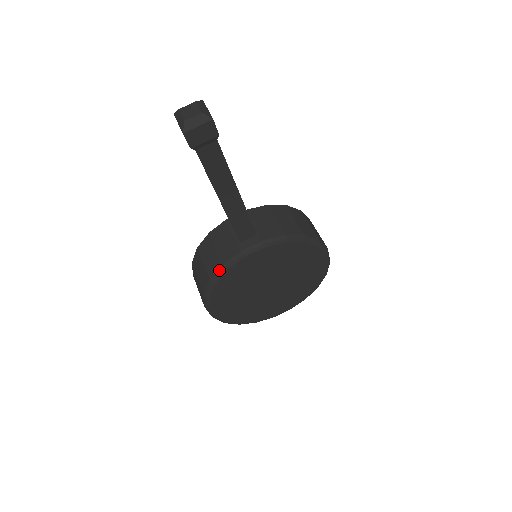
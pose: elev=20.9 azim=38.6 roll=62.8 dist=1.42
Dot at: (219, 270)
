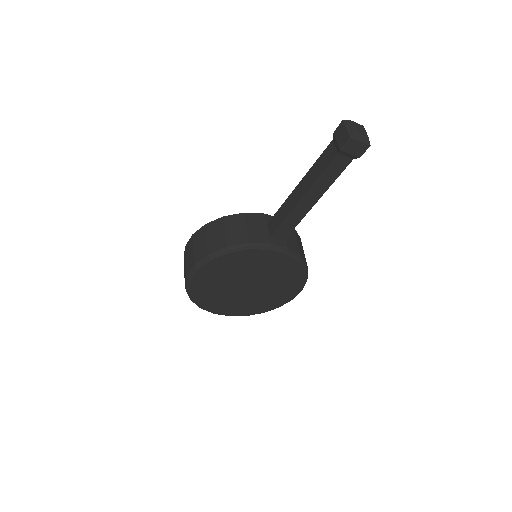
Dot at: (242, 245)
